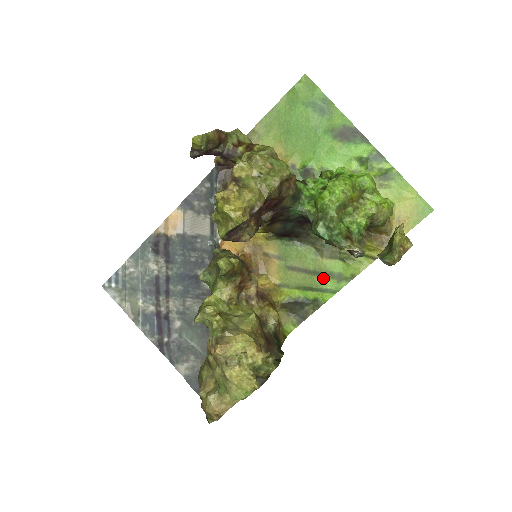
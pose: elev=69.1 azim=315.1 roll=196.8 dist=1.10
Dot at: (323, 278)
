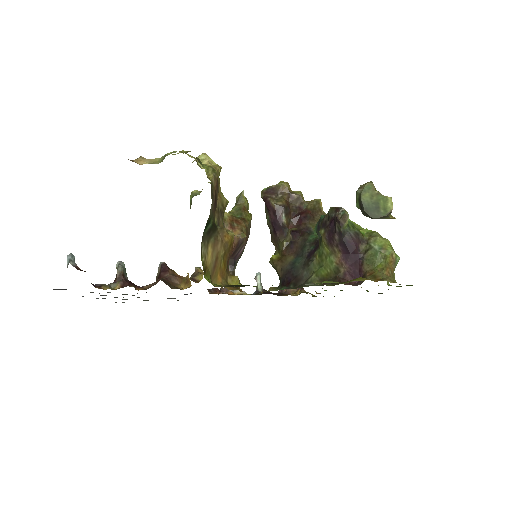
Dot at: occluded
